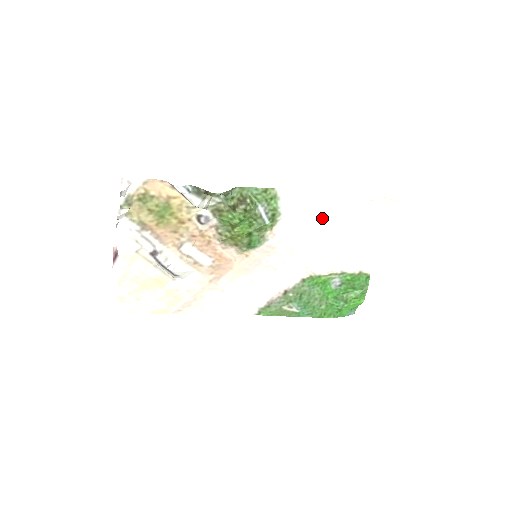
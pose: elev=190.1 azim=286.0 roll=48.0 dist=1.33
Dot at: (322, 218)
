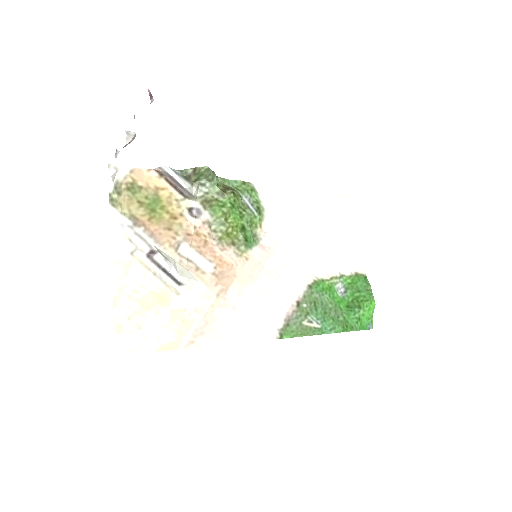
Dot at: (300, 214)
